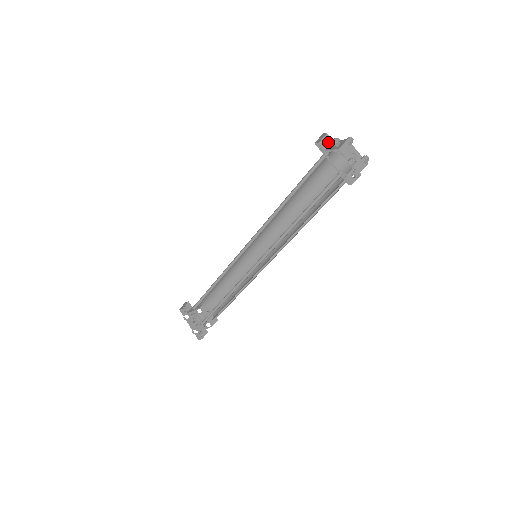
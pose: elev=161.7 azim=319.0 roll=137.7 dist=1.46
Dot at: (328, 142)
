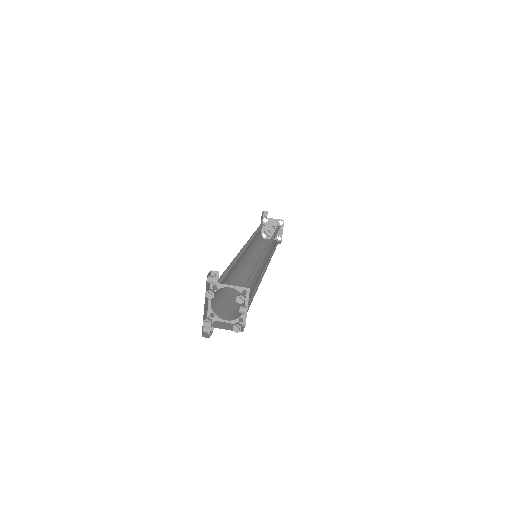
Dot at: (213, 284)
